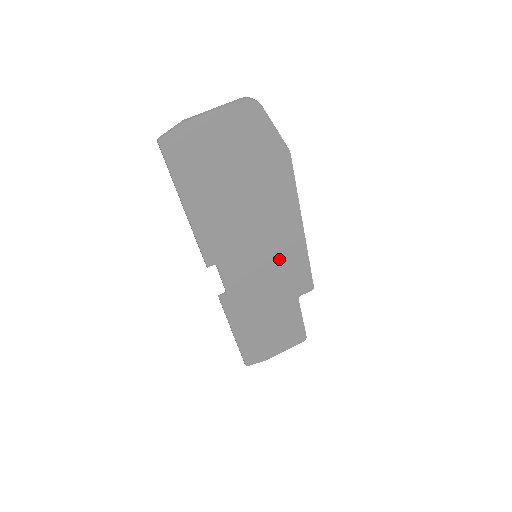
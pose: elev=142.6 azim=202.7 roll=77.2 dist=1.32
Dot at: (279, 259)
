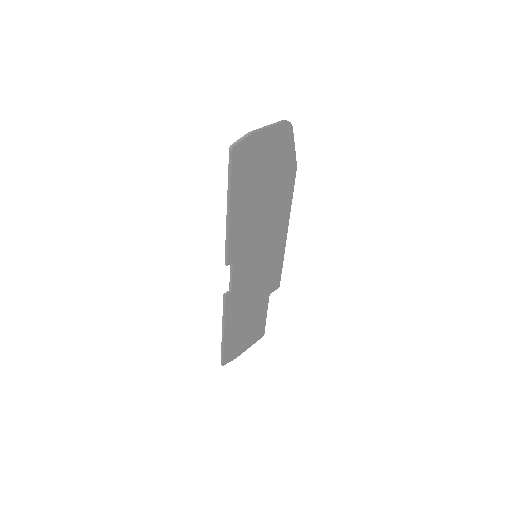
Dot at: (268, 259)
